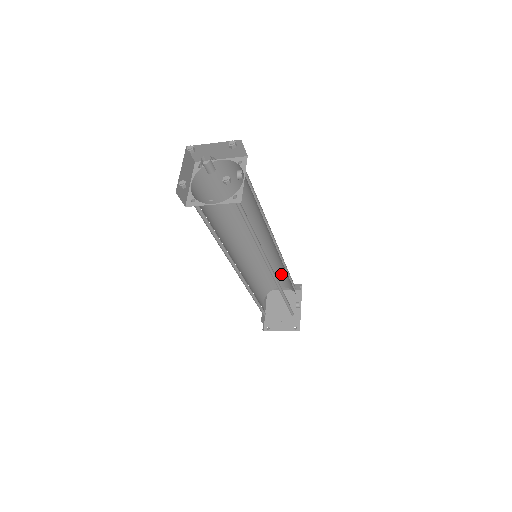
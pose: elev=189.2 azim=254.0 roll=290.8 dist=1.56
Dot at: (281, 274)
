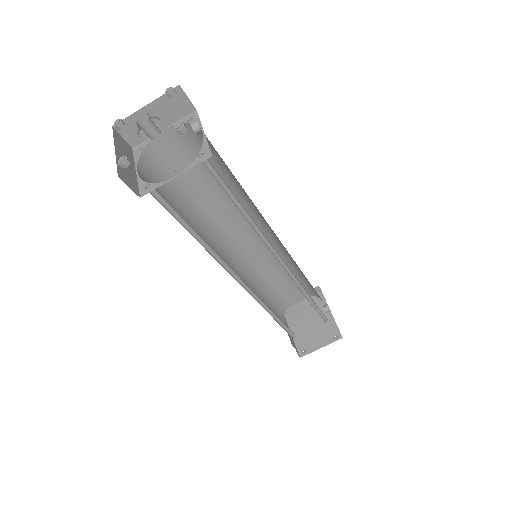
Dot at: occluded
